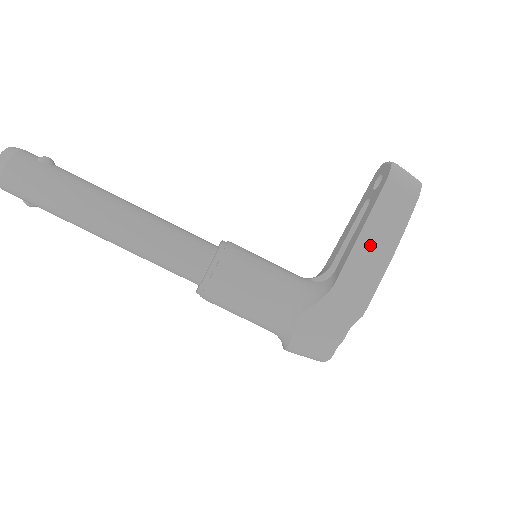
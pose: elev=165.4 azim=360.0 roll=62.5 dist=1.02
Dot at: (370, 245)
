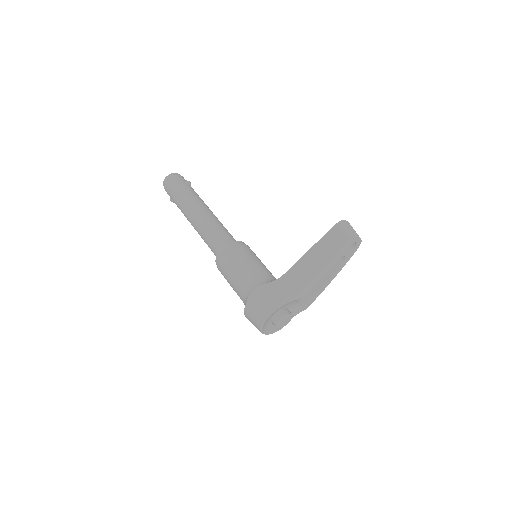
Dot at: (312, 259)
